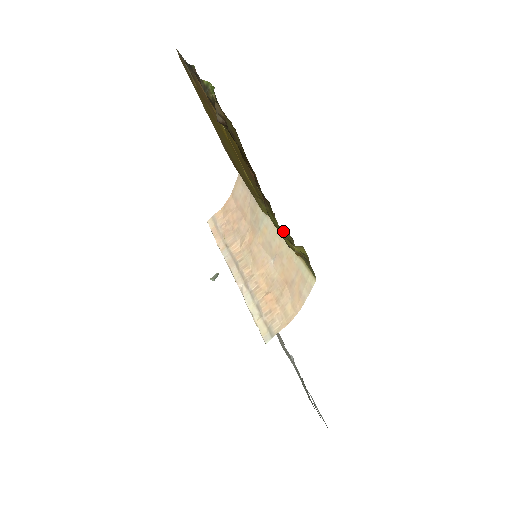
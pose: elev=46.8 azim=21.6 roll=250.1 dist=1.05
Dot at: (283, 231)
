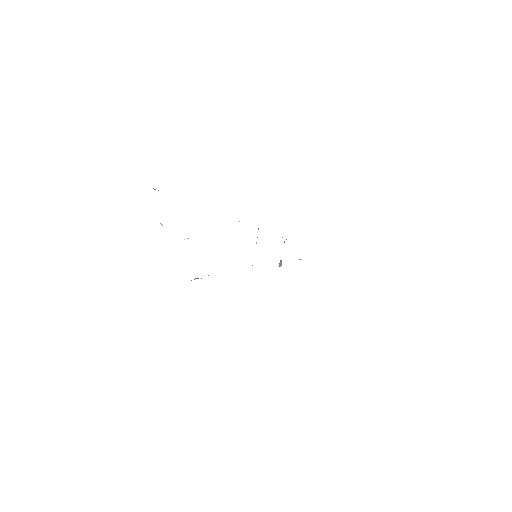
Dot at: occluded
